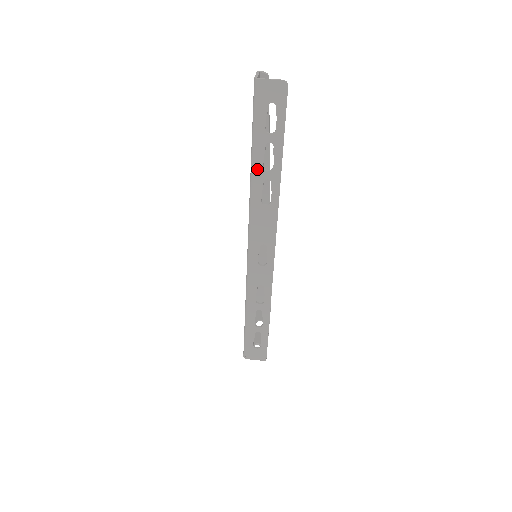
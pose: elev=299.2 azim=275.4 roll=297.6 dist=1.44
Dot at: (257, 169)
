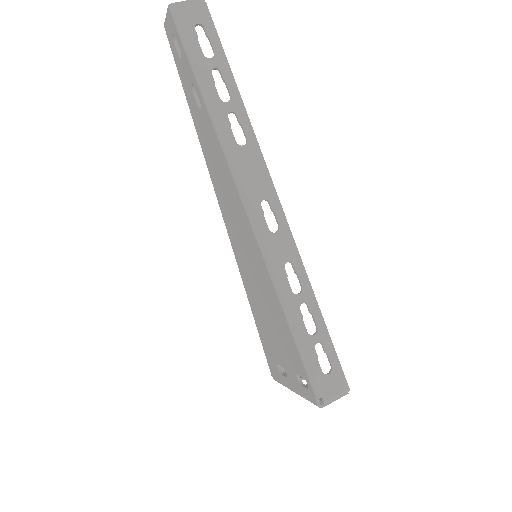
Dot at: (214, 104)
